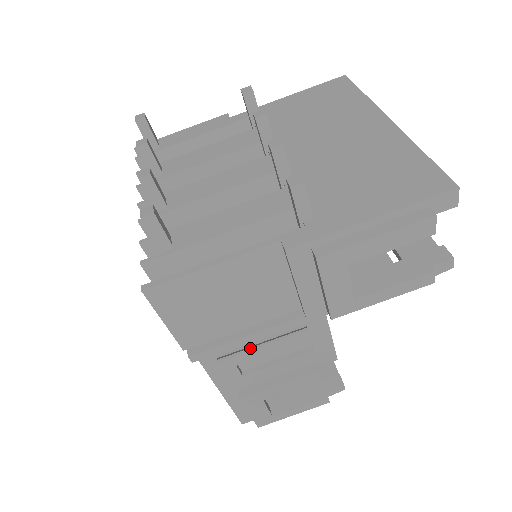
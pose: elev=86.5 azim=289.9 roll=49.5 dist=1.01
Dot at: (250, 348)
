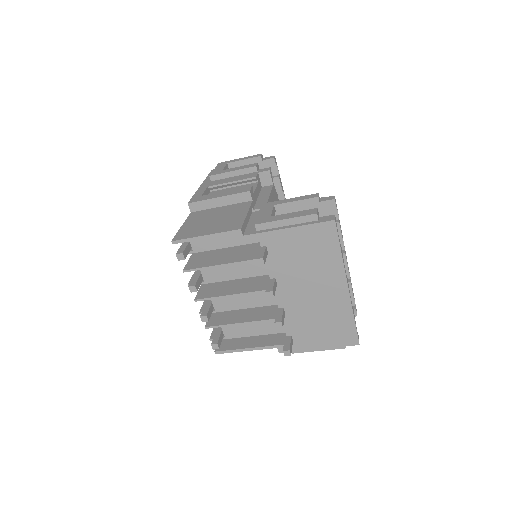
Dot at: occluded
